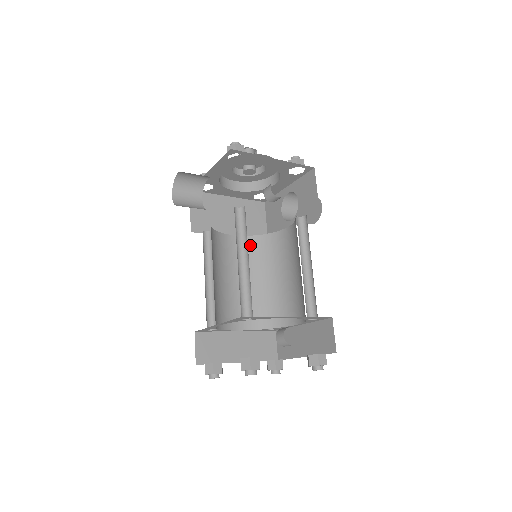
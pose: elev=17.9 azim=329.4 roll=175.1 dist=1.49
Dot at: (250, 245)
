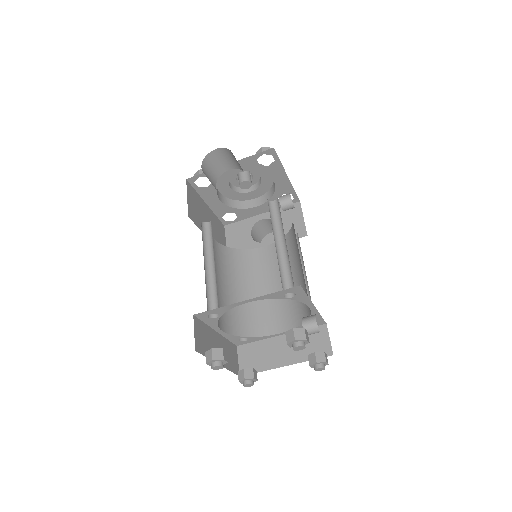
Dot at: (225, 254)
